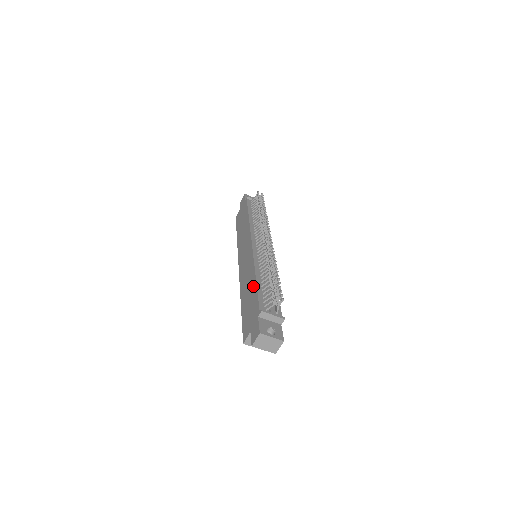
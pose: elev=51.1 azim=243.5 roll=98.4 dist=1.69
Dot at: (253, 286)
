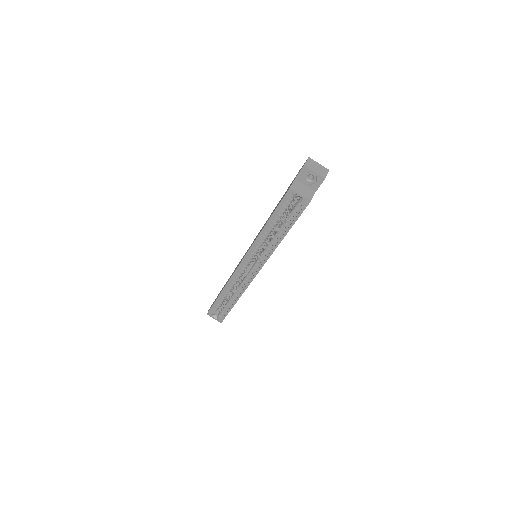
Dot at: occluded
